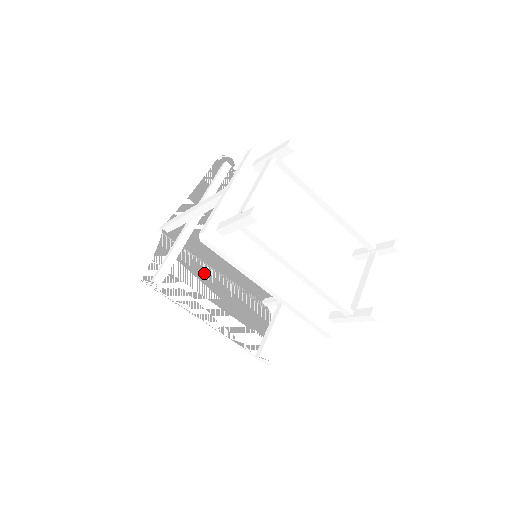
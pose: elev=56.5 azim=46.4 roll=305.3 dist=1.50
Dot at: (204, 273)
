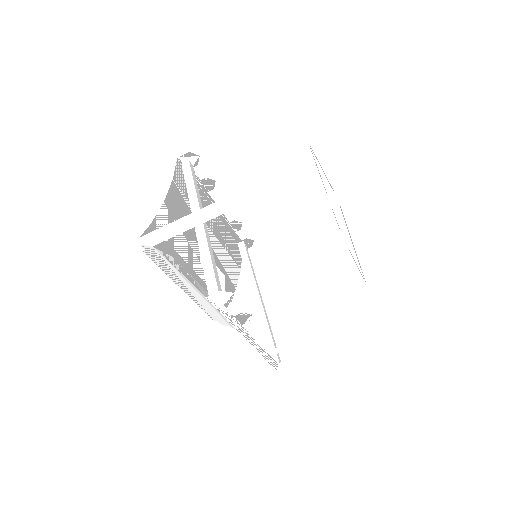
Dot at: occluded
